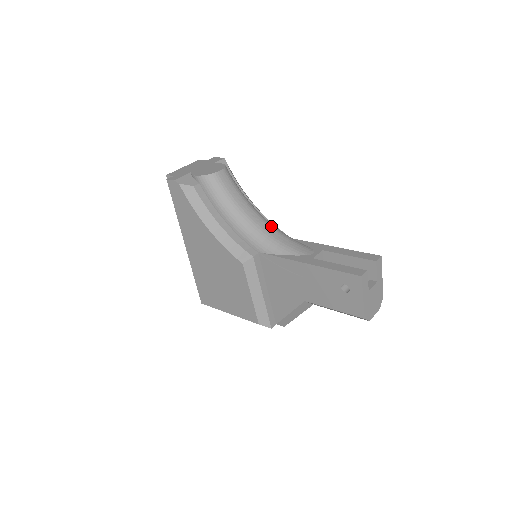
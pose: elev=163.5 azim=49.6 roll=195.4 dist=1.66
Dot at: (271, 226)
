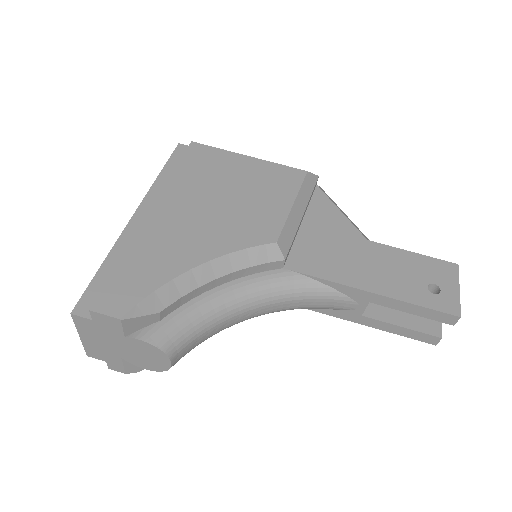
Dot at: (278, 301)
